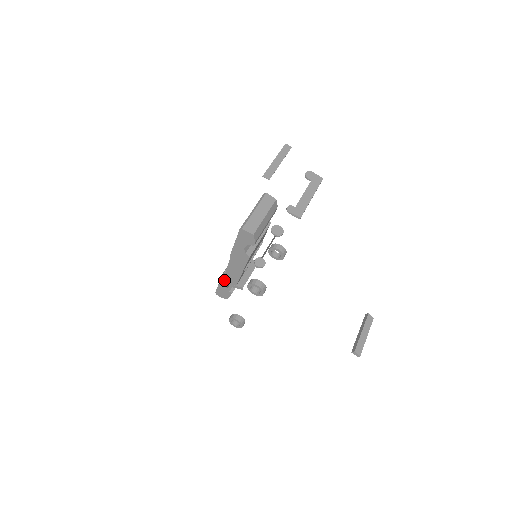
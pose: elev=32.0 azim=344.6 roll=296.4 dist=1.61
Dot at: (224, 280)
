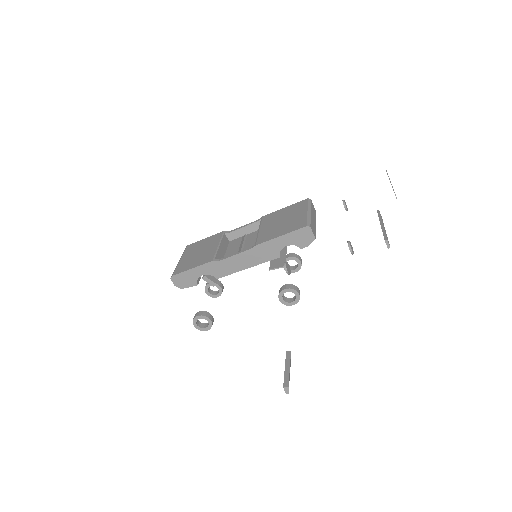
Dot at: (208, 267)
